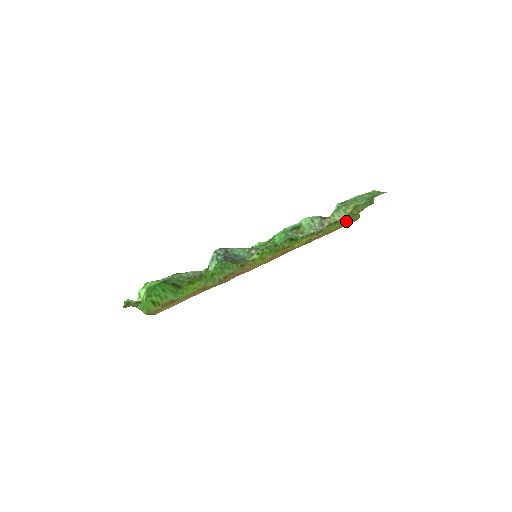
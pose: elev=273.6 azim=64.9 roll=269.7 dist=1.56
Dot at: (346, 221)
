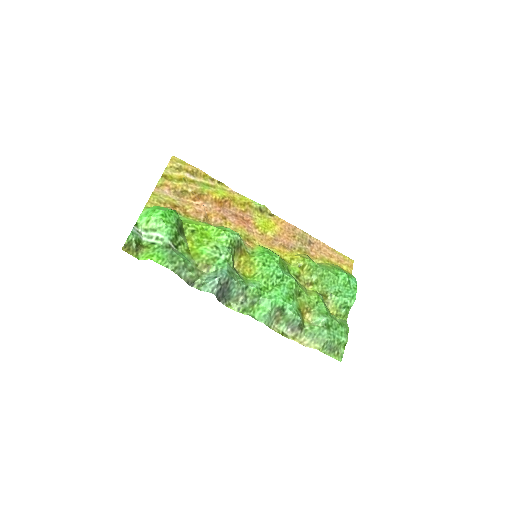
Dot at: (342, 268)
